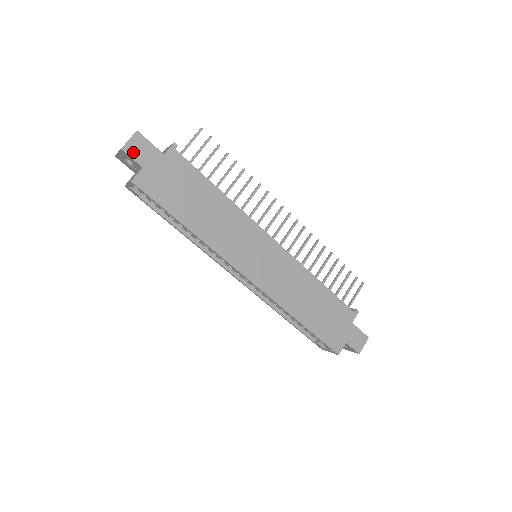
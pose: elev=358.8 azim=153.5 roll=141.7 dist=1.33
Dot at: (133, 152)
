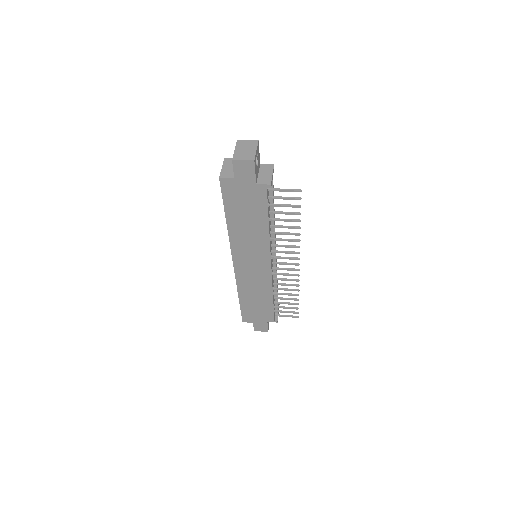
Dot at: (238, 167)
